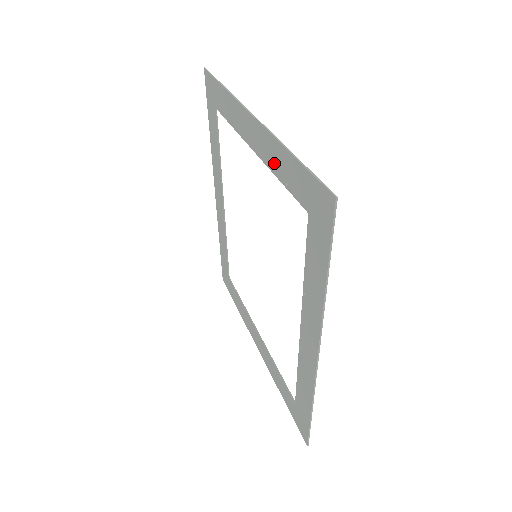
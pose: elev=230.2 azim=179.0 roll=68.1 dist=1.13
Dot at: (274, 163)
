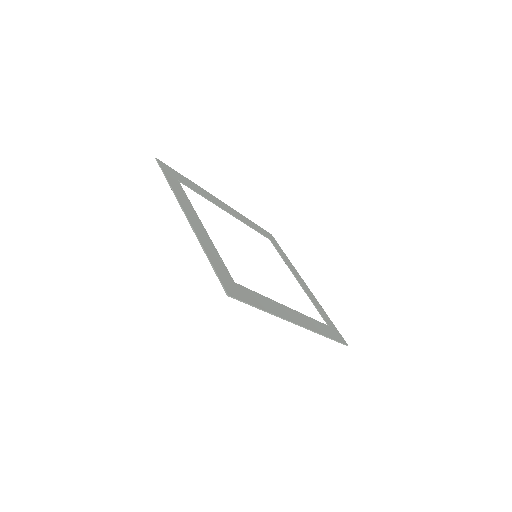
Dot at: (210, 247)
